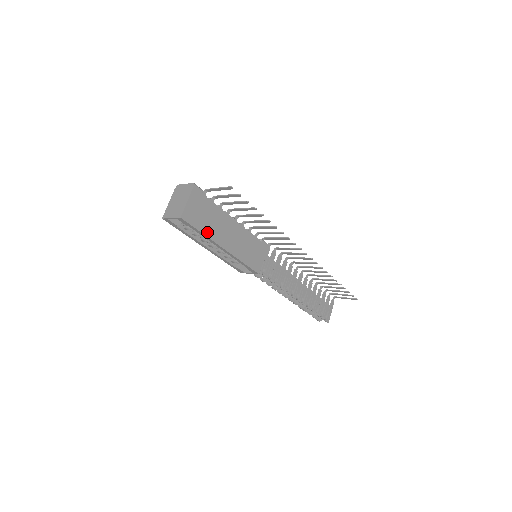
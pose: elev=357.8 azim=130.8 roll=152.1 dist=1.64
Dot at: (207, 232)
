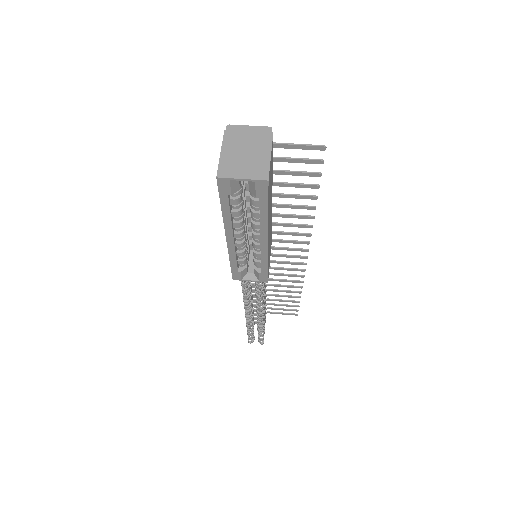
Dot at: (268, 212)
